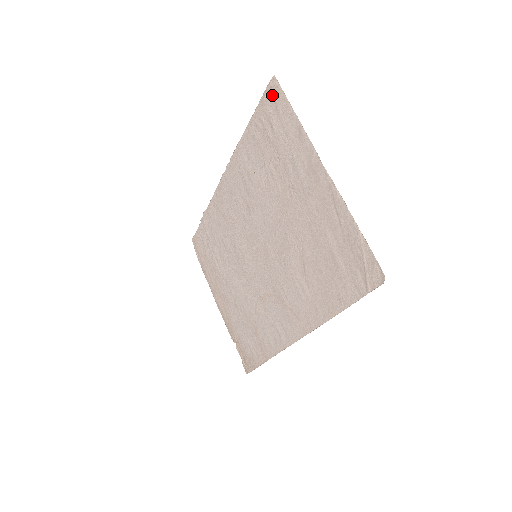
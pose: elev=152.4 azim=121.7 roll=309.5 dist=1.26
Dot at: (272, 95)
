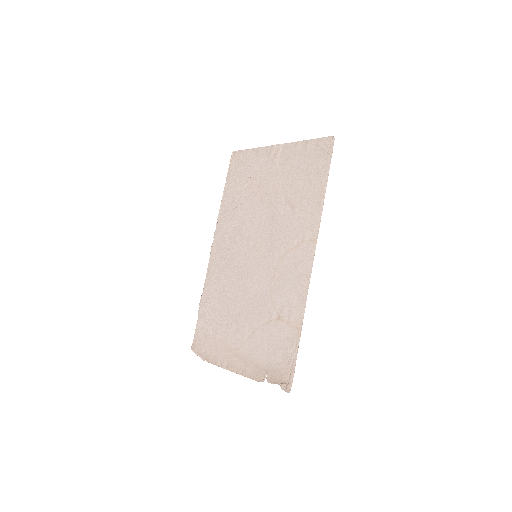
Dot at: (235, 159)
